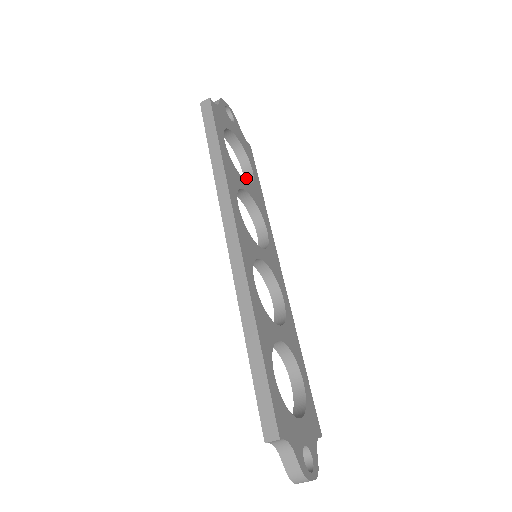
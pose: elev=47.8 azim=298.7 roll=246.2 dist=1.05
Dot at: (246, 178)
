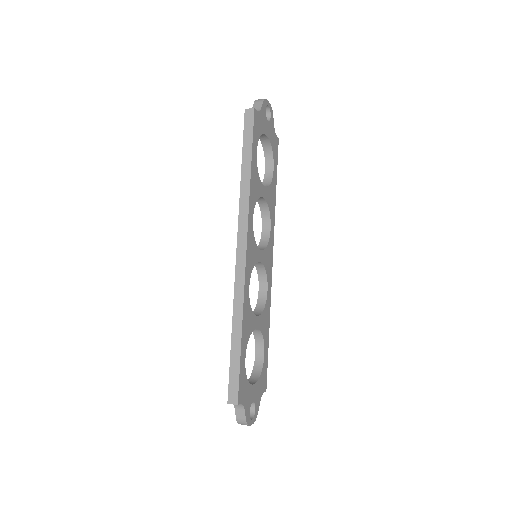
Dot at: (266, 173)
